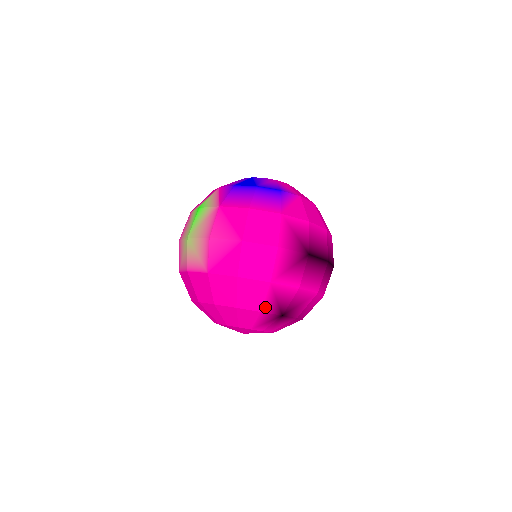
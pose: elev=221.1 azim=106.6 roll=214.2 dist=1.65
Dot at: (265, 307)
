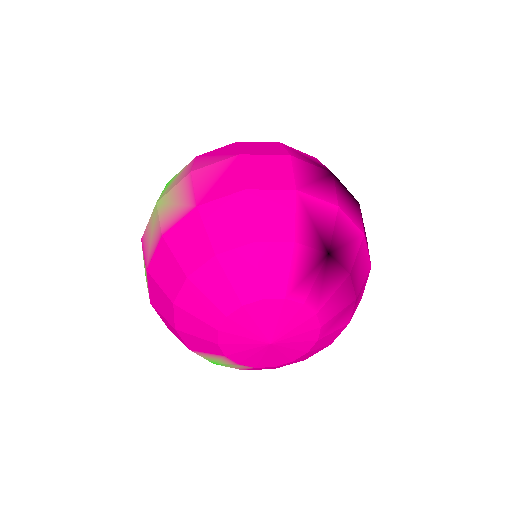
Dot at: (299, 234)
